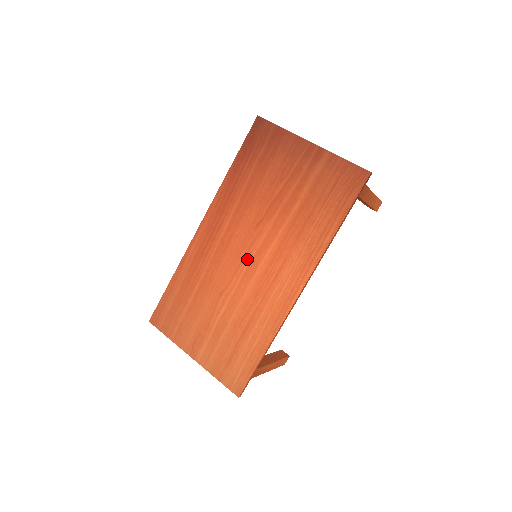
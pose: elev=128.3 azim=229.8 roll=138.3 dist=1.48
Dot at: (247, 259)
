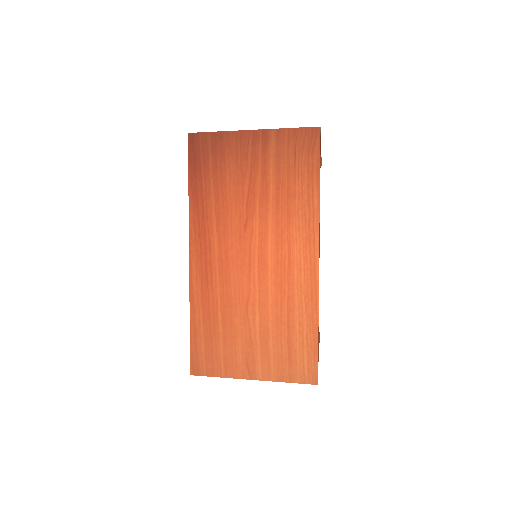
Dot at: (253, 261)
